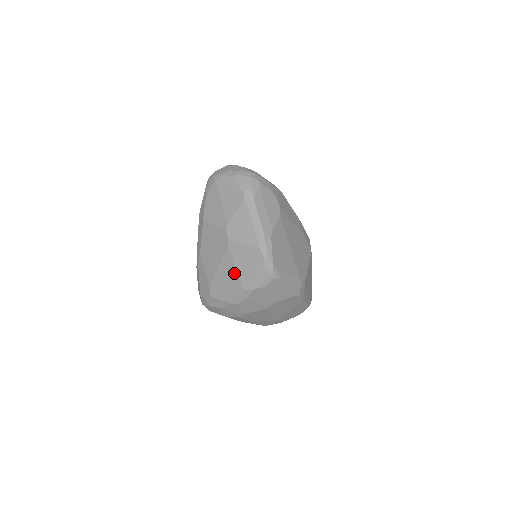
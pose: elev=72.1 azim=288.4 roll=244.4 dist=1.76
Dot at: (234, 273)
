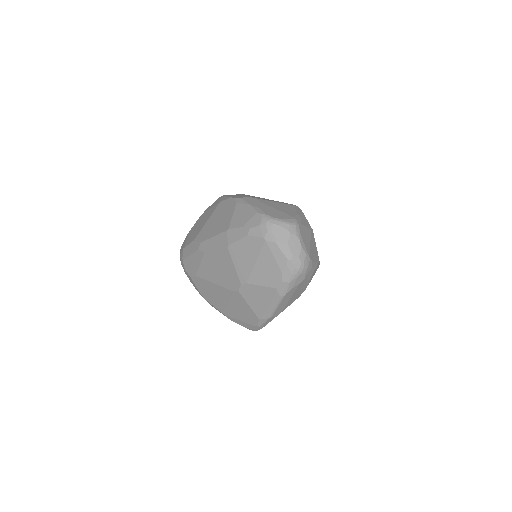
Dot at: (224, 302)
